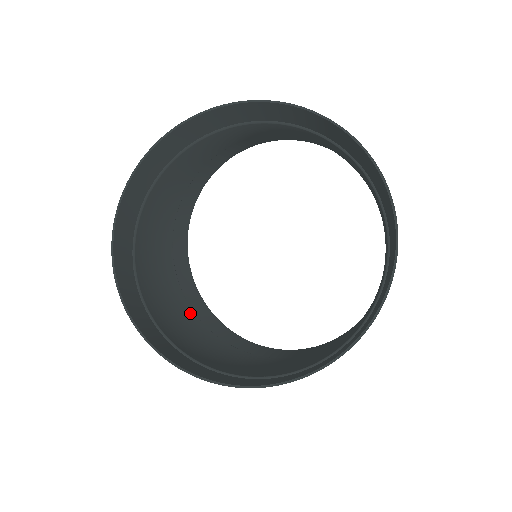
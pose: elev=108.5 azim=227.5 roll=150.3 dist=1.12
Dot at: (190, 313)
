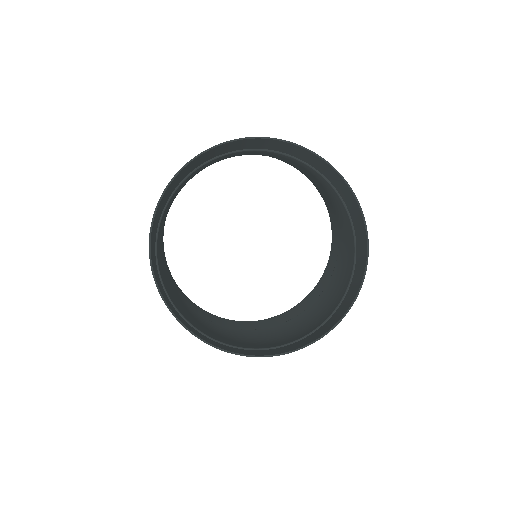
Dot at: (242, 332)
